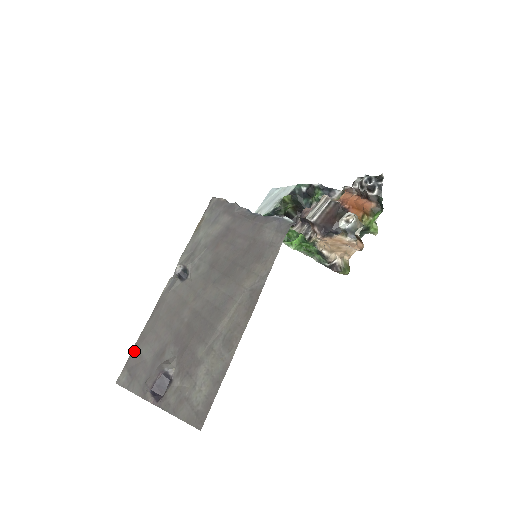
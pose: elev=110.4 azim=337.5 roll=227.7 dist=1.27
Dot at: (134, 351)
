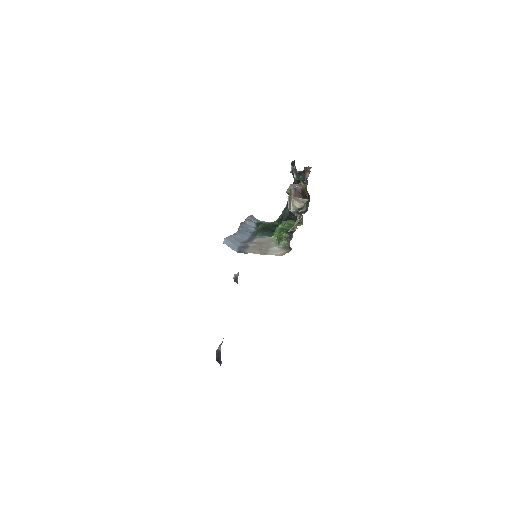
Dot at: occluded
